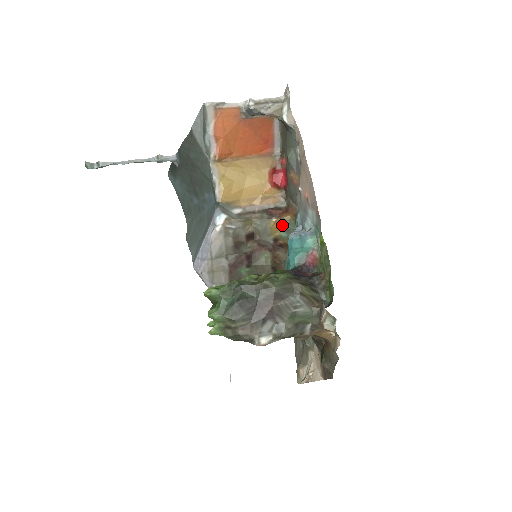
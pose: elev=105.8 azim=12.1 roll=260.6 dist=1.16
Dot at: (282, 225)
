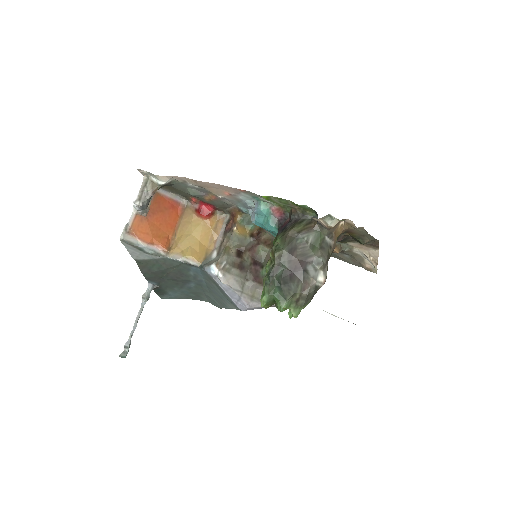
Dot at: (242, 225)
